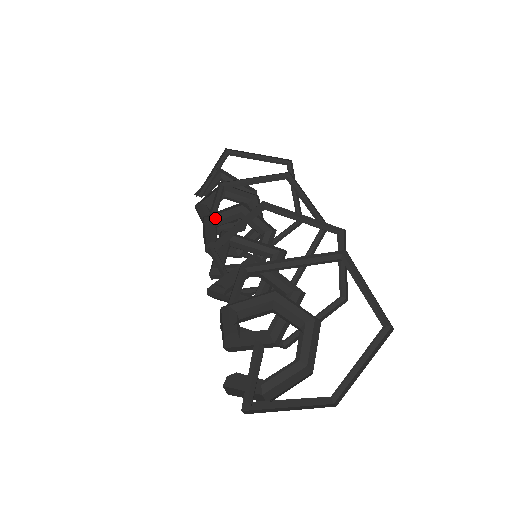
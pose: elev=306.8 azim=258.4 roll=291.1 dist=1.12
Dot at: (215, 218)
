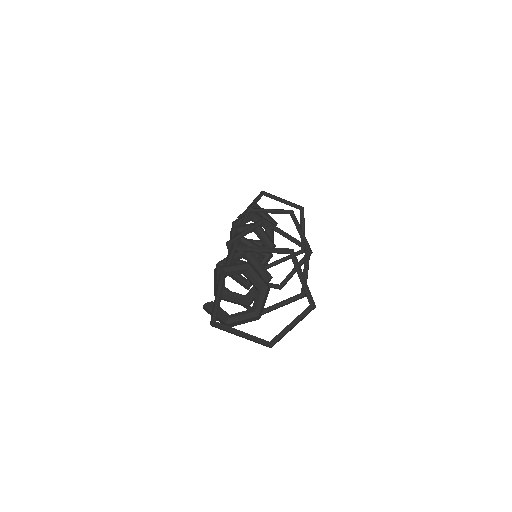
Dot at: (240, 229)
